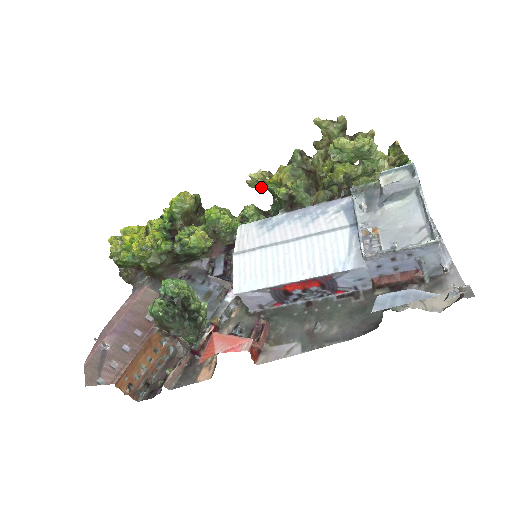
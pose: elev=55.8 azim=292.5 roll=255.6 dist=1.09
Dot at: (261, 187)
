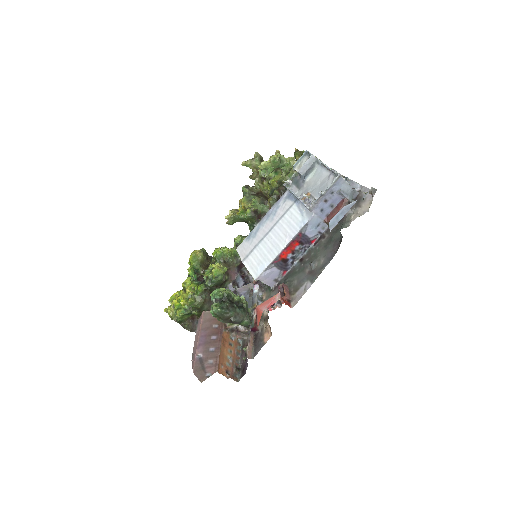
Dot at: (236, 221)
